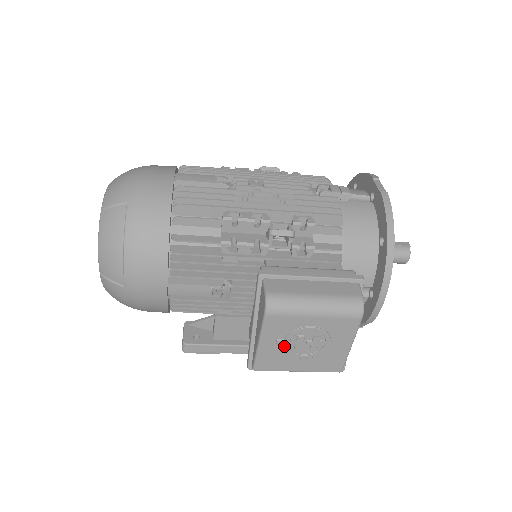
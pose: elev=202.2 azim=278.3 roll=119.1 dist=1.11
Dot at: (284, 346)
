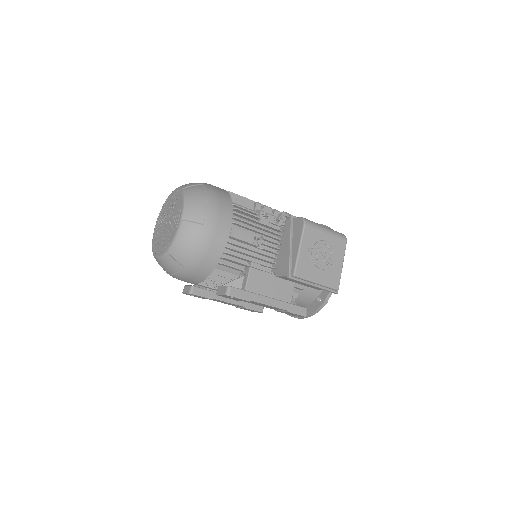
Dot at: (312, 254)
